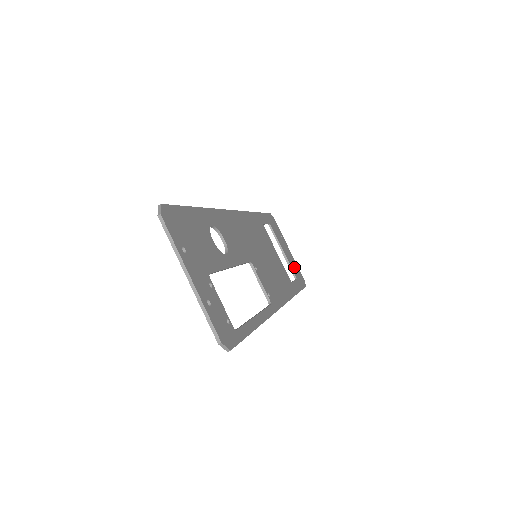
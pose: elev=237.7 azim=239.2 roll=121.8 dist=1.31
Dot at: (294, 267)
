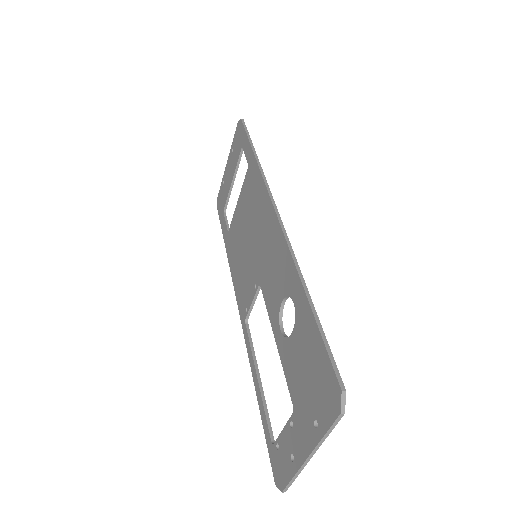
Dot at: occluded
